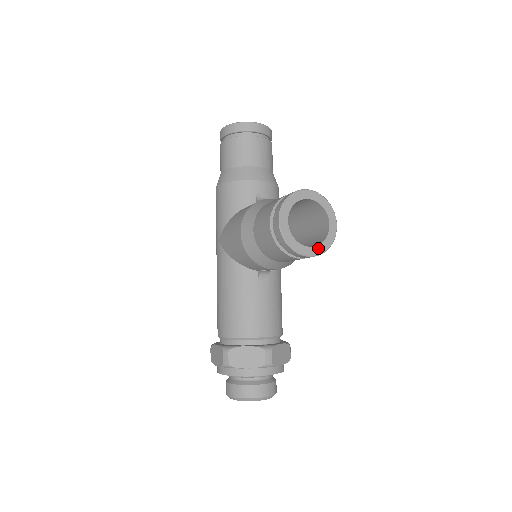
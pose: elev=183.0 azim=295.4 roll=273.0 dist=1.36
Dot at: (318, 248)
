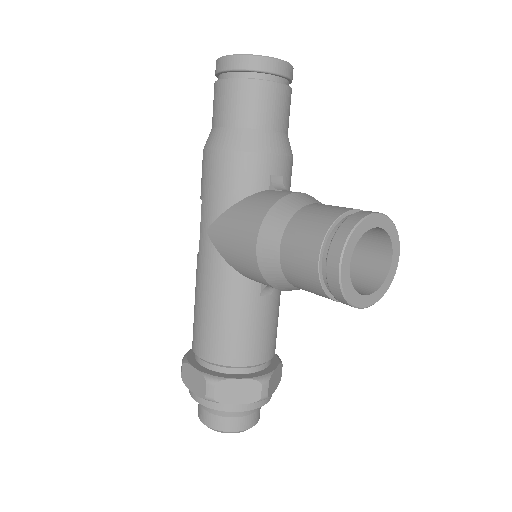
Dot at: (375, 295)
